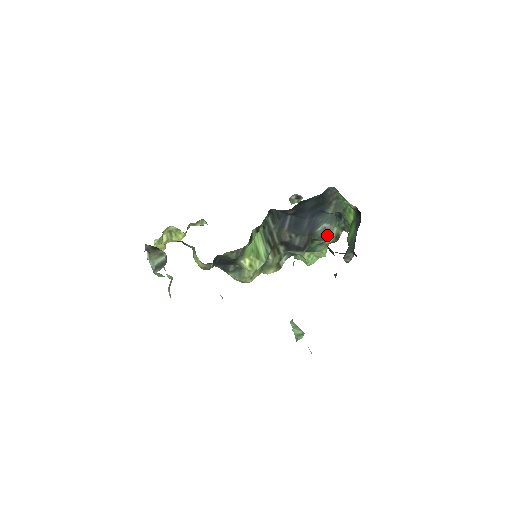
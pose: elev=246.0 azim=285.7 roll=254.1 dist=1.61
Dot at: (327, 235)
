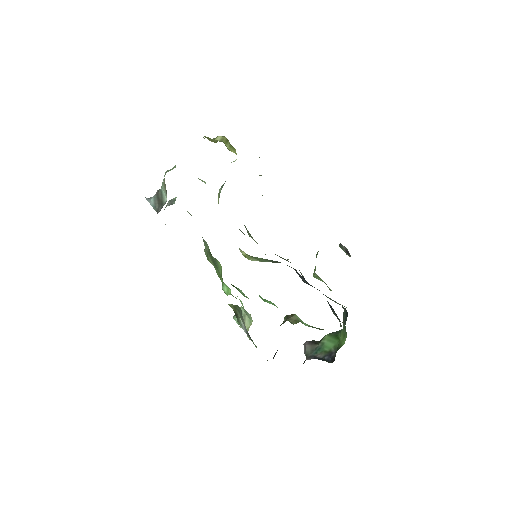
Dot at: (332, 300)
